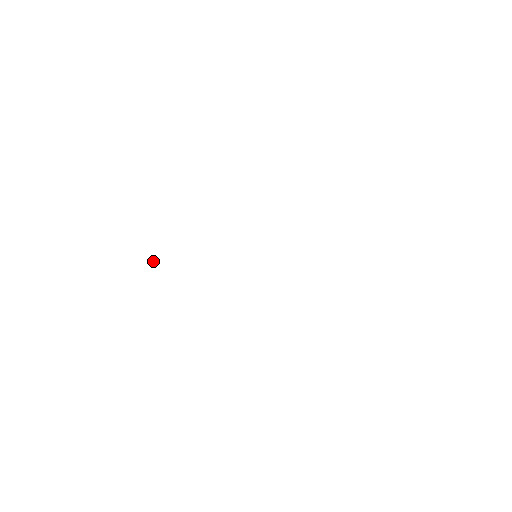
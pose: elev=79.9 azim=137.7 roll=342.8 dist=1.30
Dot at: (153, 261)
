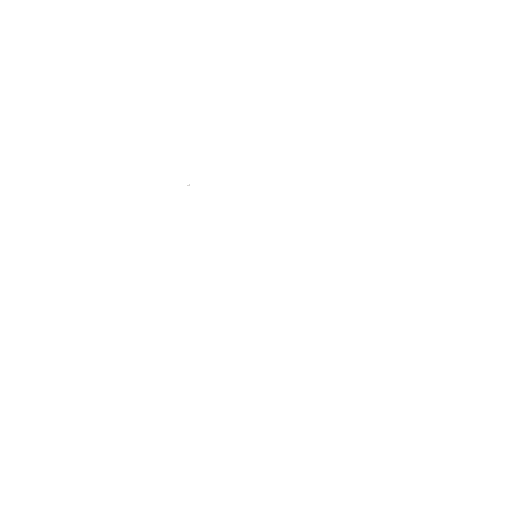
Dot at: occluded
